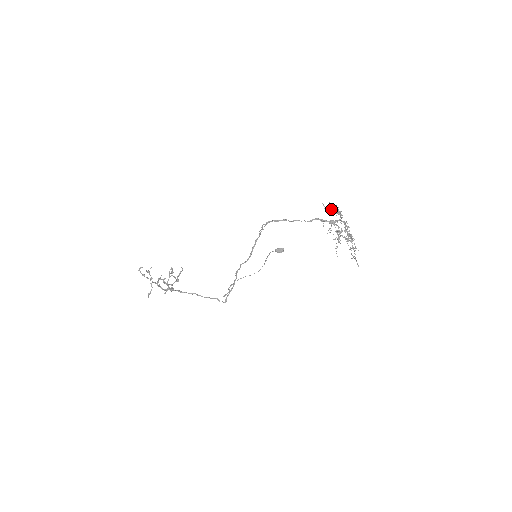
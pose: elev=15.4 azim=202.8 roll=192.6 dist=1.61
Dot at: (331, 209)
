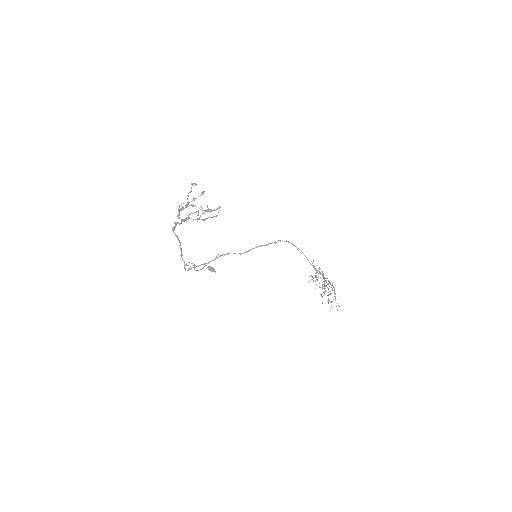
Dot at: occluded
